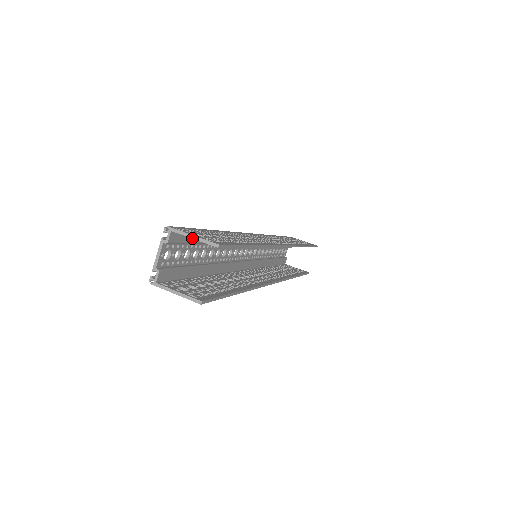
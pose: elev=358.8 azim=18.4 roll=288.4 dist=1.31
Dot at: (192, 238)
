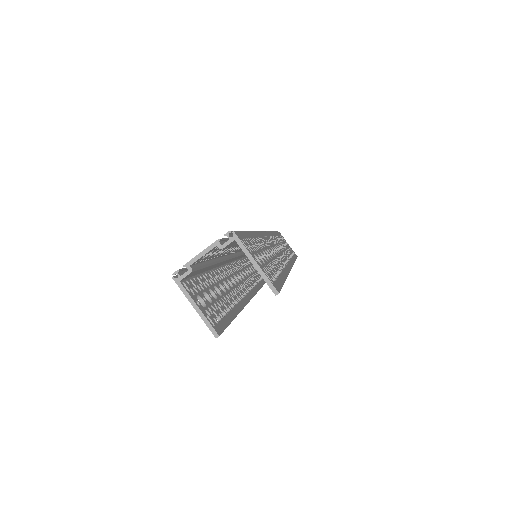
Dot at: (254, 265)
